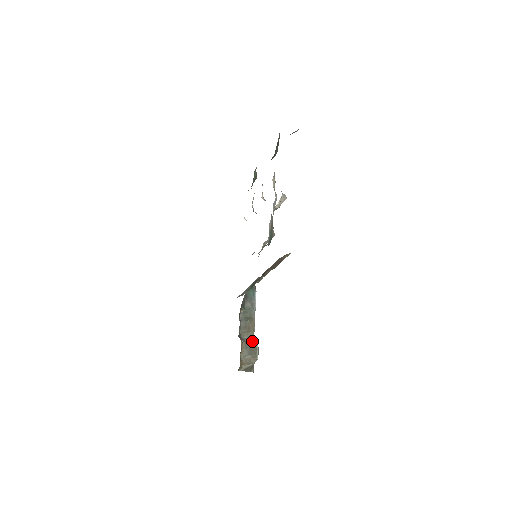
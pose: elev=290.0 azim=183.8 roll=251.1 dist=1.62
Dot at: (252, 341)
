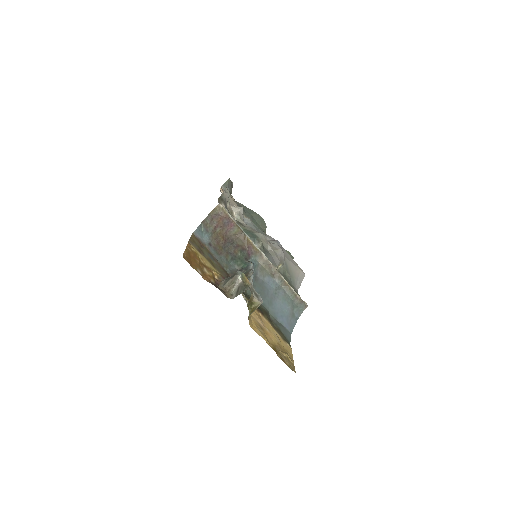
Dot at: occluded
